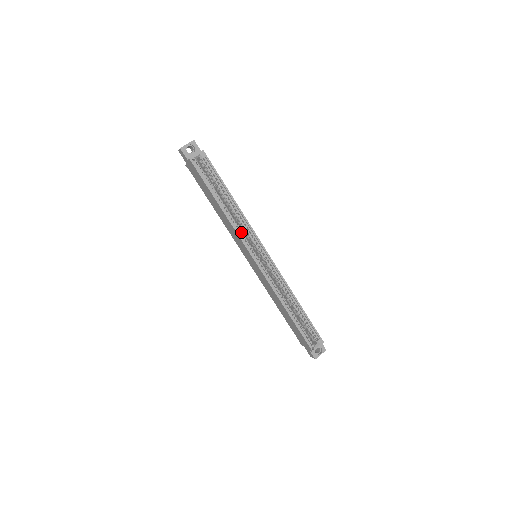
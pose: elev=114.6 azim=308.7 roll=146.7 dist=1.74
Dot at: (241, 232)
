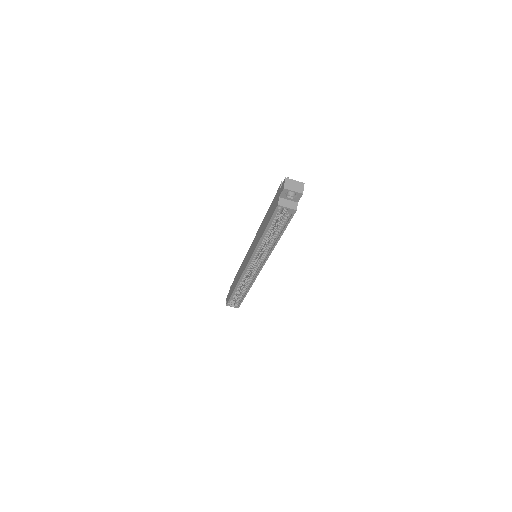
Dot at: (259, 252)
